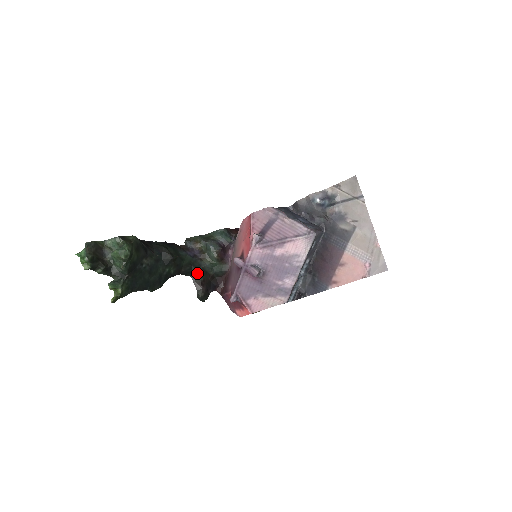
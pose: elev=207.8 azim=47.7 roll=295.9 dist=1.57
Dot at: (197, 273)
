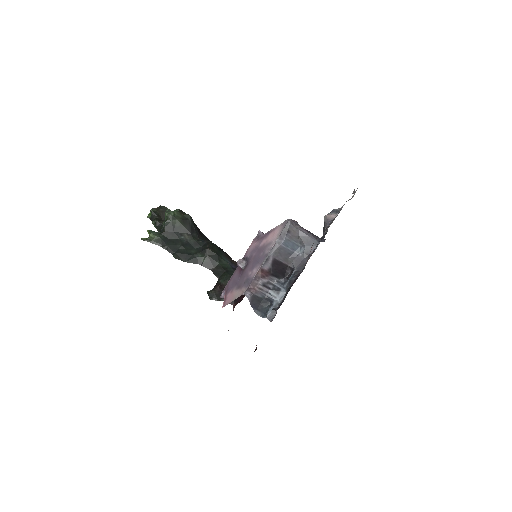
Dot at: (224, 277)
